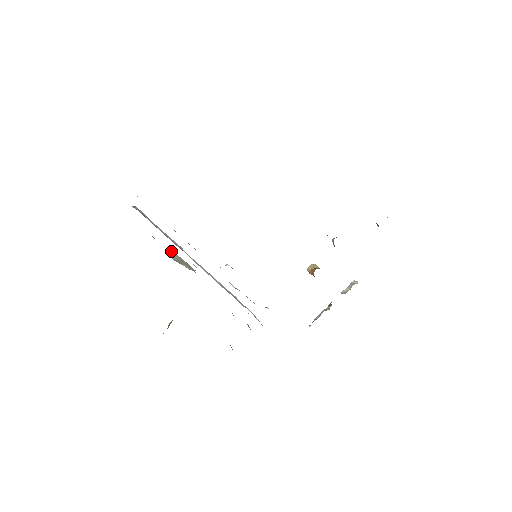
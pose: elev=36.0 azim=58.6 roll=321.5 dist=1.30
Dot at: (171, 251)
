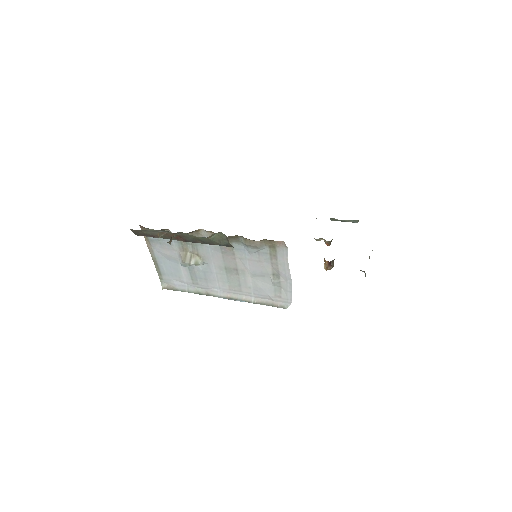
Dot at: (179, 259)
